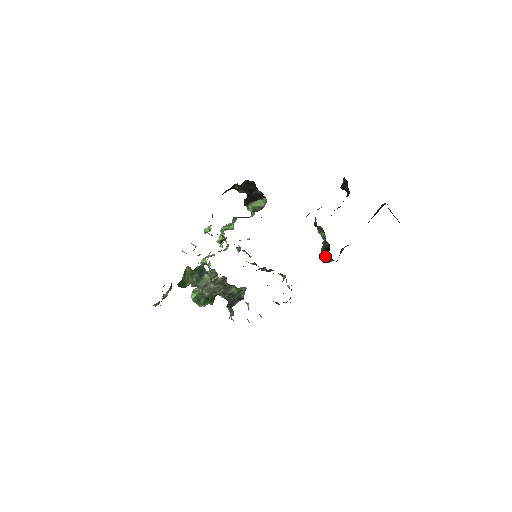
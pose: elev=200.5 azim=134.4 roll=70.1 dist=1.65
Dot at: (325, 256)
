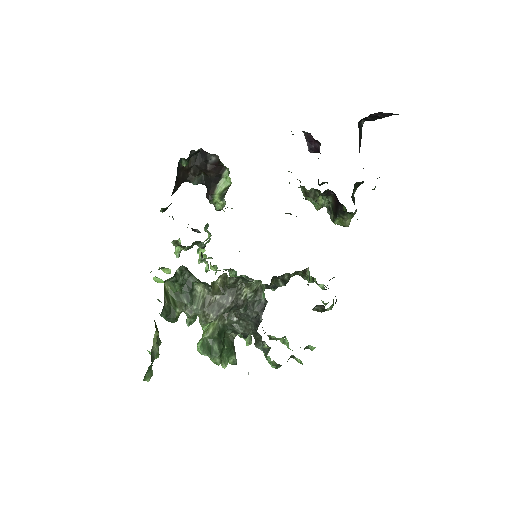
Dot at: (338, 212)
